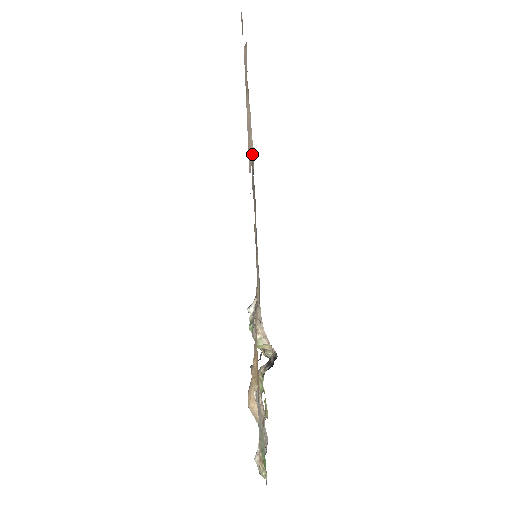
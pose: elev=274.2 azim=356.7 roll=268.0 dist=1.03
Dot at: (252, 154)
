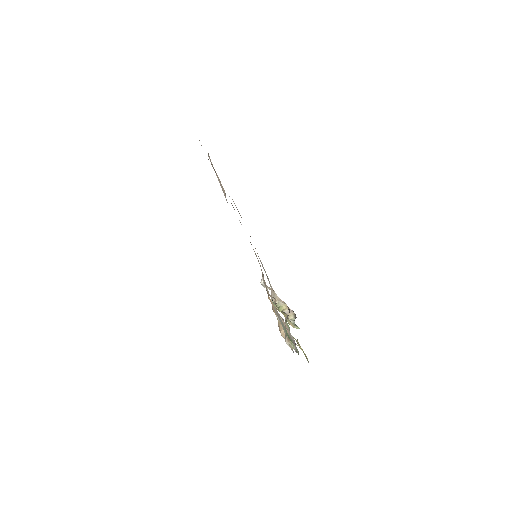
Dot at: (225, 193)
